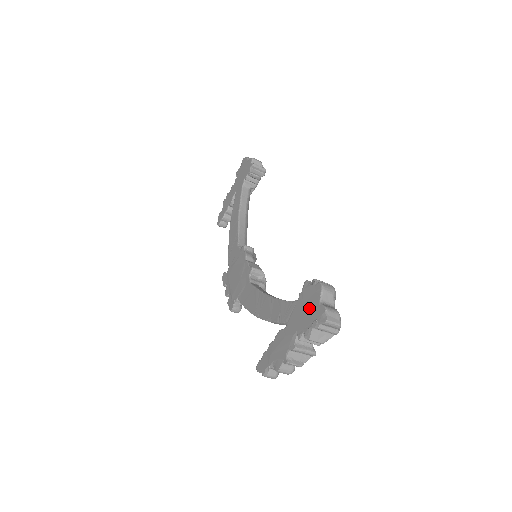
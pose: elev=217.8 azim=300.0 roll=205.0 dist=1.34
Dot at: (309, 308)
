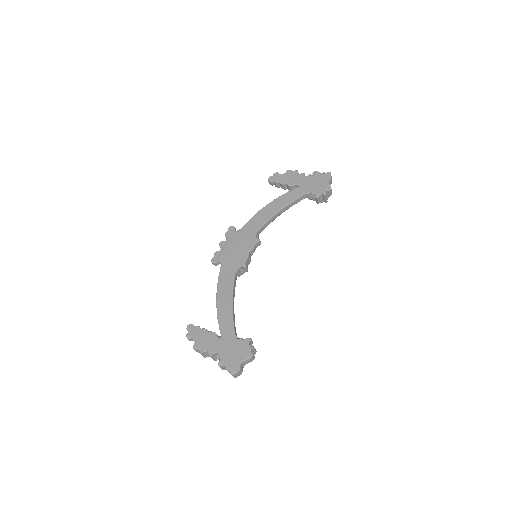
Dot at: (235, 355)
